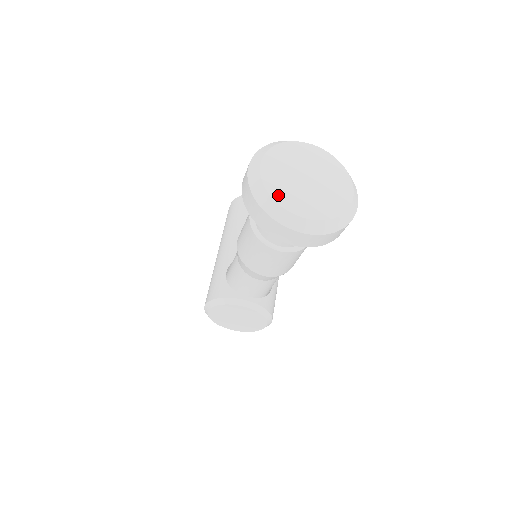
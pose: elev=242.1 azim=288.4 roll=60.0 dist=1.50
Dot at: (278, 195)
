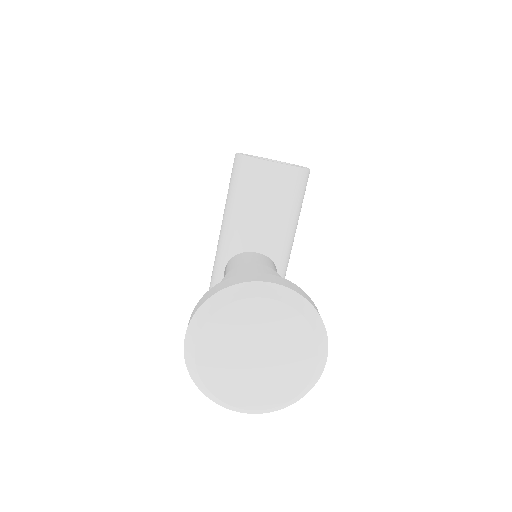
Dot at: (216, 386)
